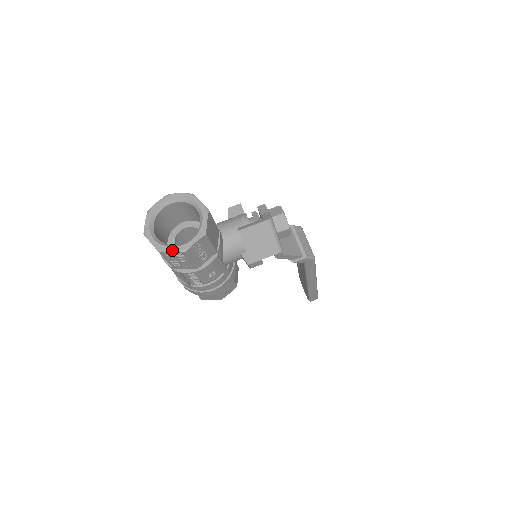
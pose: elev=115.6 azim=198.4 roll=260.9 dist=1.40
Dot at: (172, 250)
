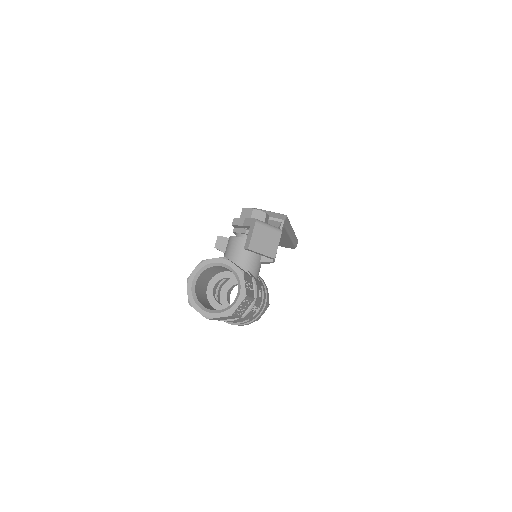
Dot at: (238, 305)
